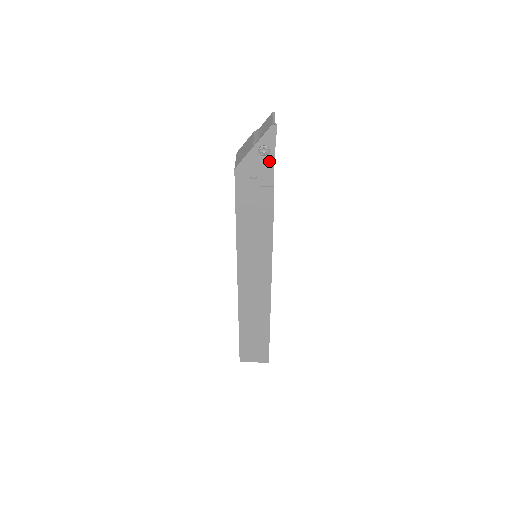
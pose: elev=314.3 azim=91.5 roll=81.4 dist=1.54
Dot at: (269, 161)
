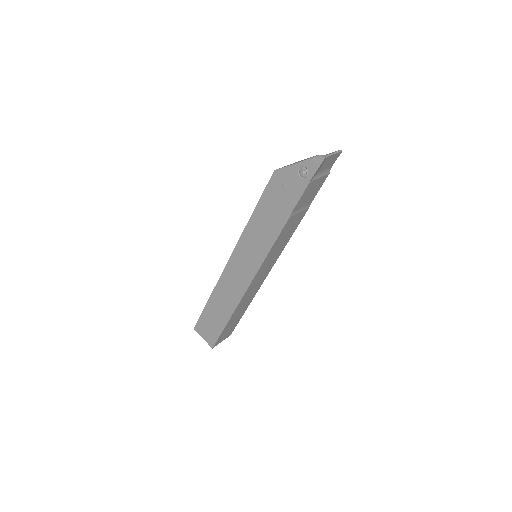
Dot at: (303, 184)
